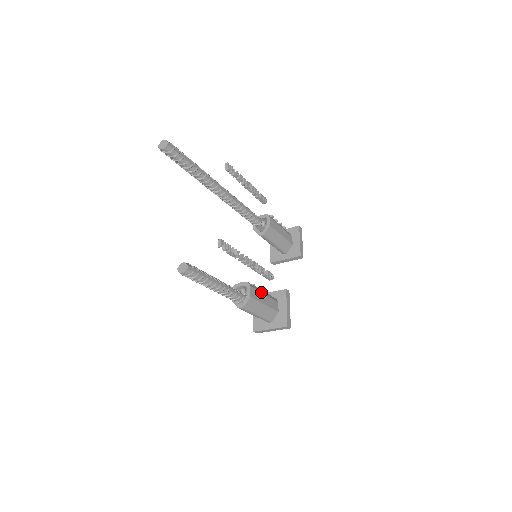
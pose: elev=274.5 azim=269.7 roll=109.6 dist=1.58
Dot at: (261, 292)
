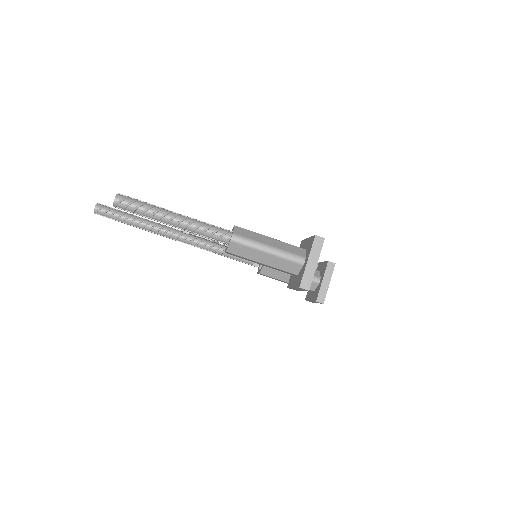
Dot at: occluded
